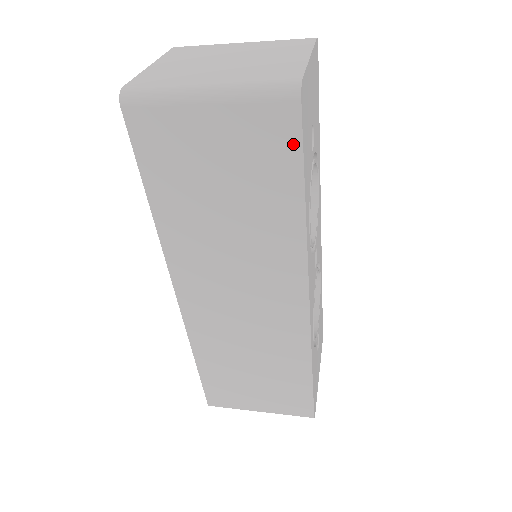
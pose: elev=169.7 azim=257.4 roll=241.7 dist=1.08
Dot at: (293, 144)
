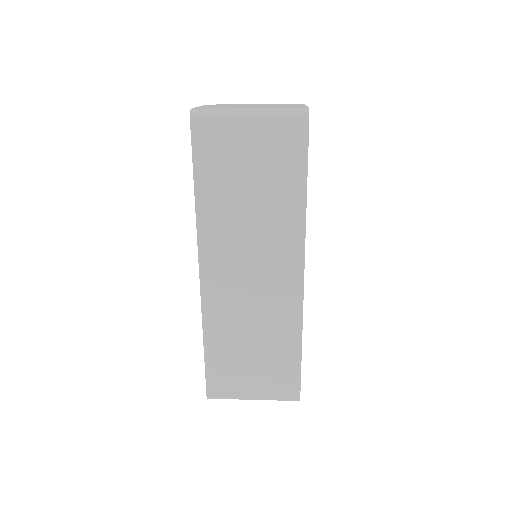
Dot at: (302, 147)
